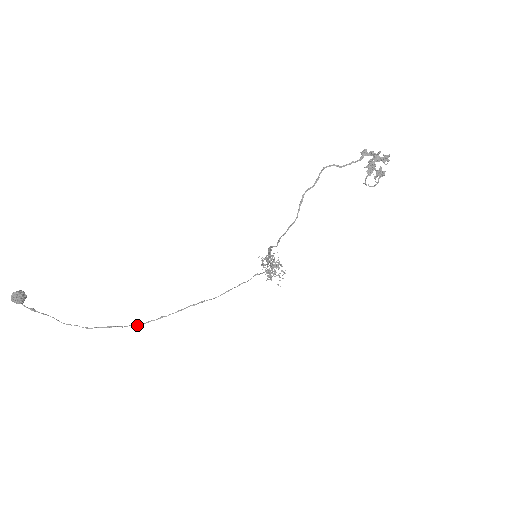
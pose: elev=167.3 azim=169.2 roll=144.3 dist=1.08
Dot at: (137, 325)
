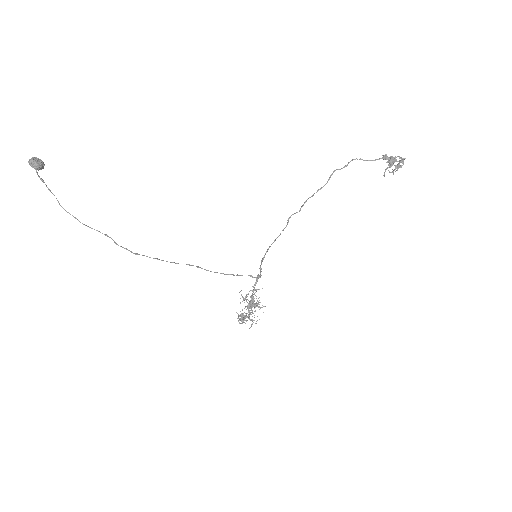
Dot at: (131, 252)
